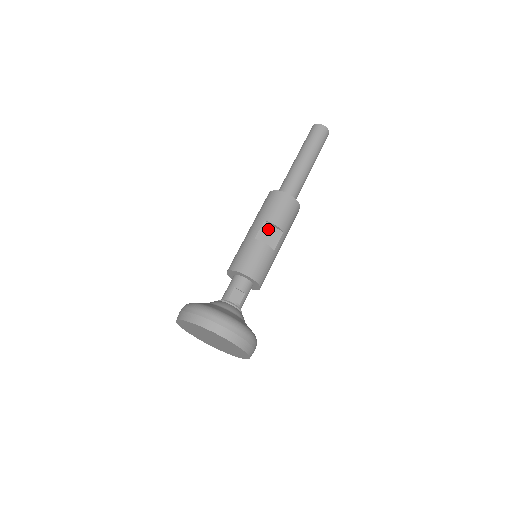
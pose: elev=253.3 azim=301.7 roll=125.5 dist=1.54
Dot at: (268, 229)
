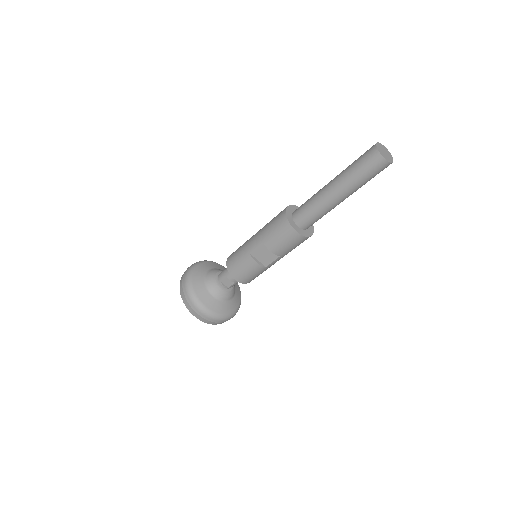
Dot at: (265, 250)
